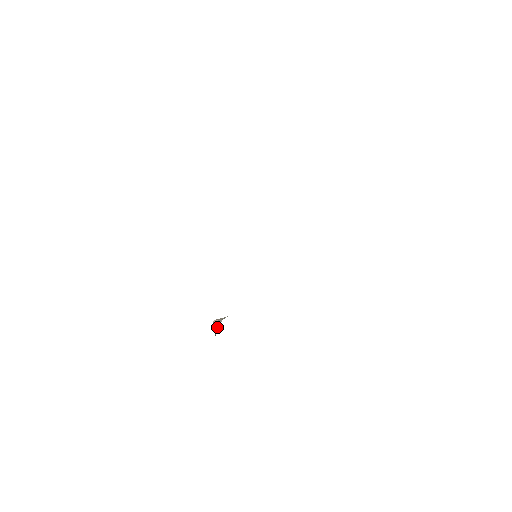
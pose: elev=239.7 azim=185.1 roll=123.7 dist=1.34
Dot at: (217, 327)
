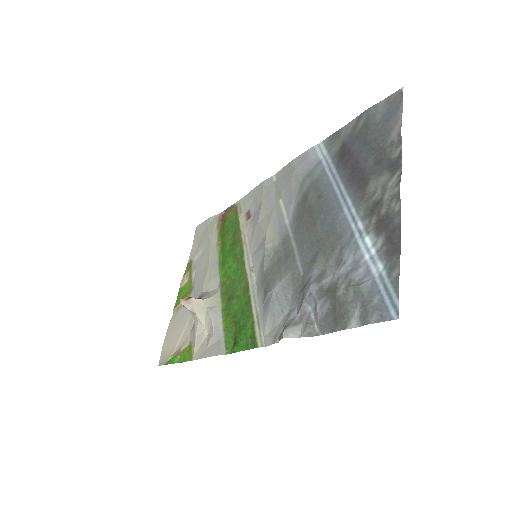
Dot at: (188, 310)
